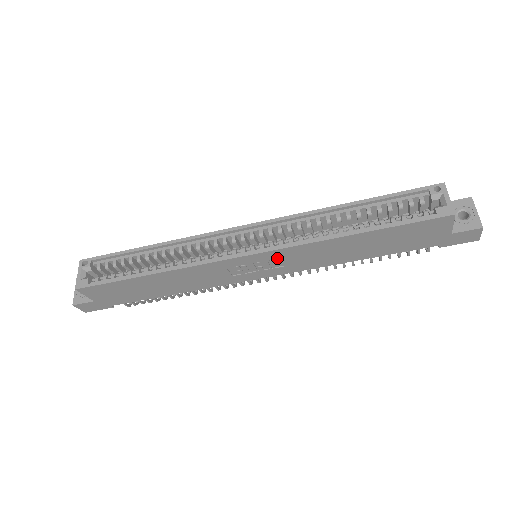
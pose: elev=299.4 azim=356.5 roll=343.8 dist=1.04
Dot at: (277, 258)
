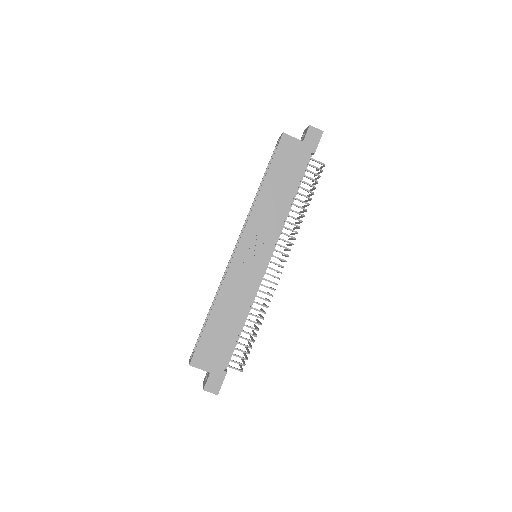
Dot at: (254, 237)
